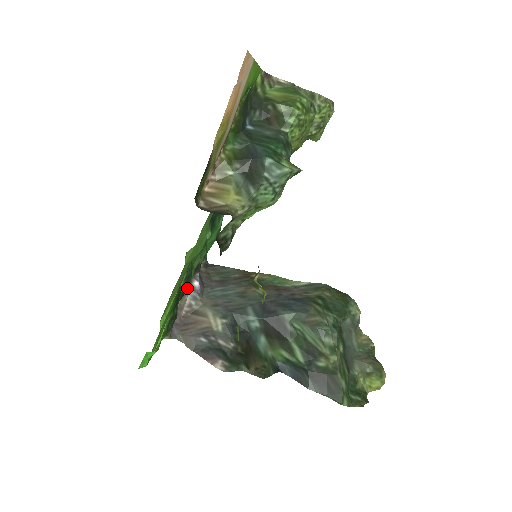
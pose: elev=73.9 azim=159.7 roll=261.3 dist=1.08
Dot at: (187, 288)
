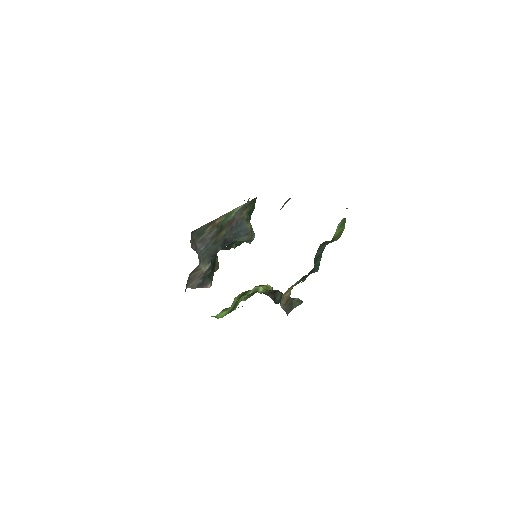
Dot at: occluded
